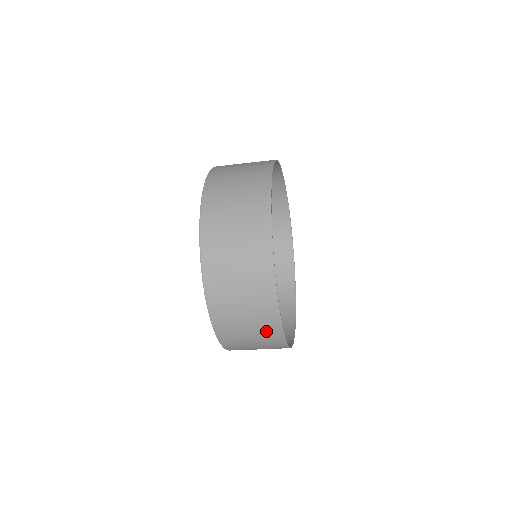
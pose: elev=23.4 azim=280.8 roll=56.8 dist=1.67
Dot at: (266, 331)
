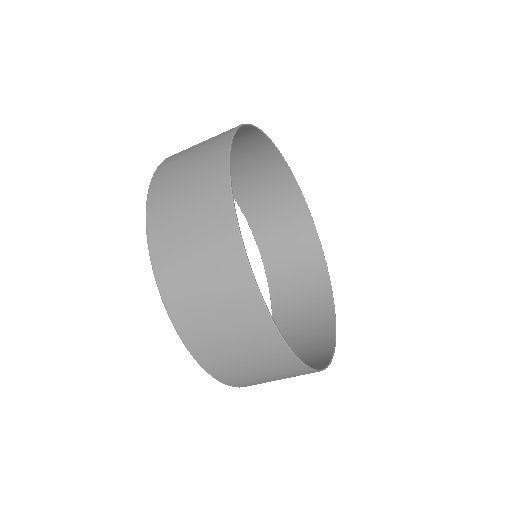
Dot at: (298, 375)
